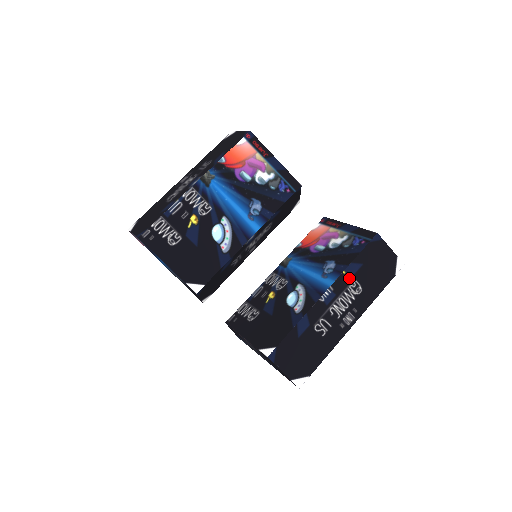
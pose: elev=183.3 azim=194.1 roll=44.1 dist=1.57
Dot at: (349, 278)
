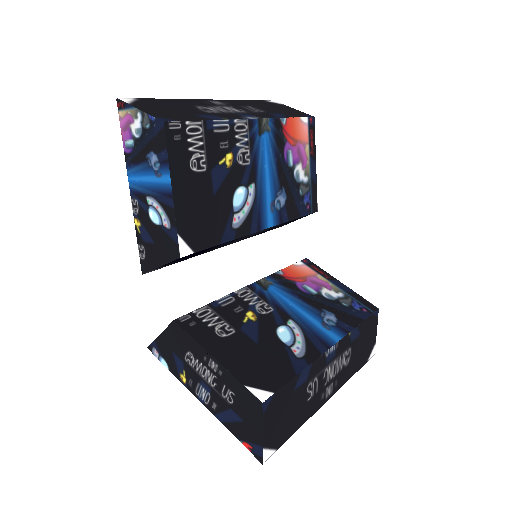
Dot at: (349, 342)
